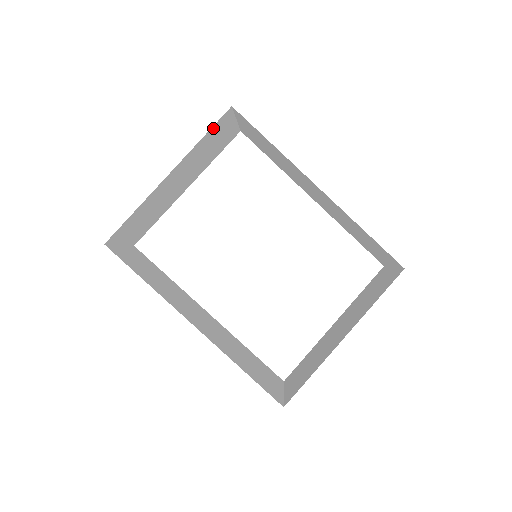
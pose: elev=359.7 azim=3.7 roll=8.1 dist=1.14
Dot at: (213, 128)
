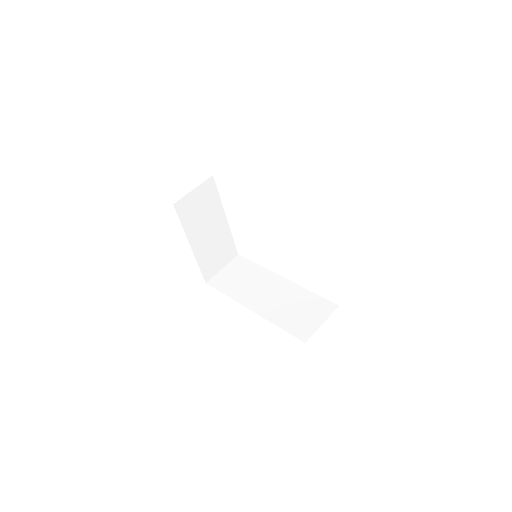
Dot at: (181, 216)
